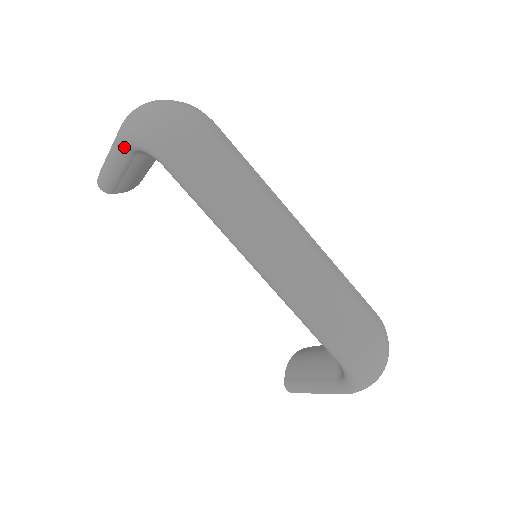
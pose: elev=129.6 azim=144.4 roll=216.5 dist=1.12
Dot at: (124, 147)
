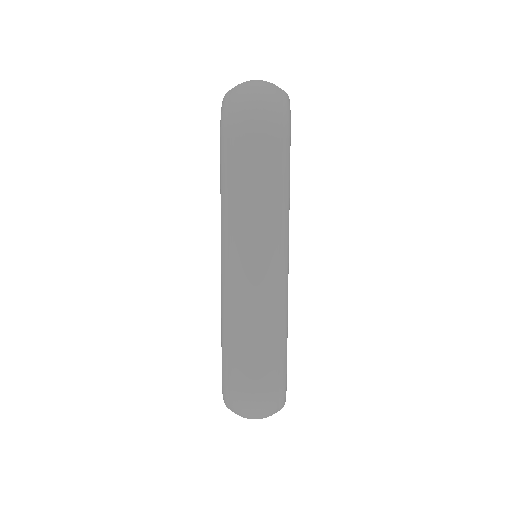
Dot at: occluded
